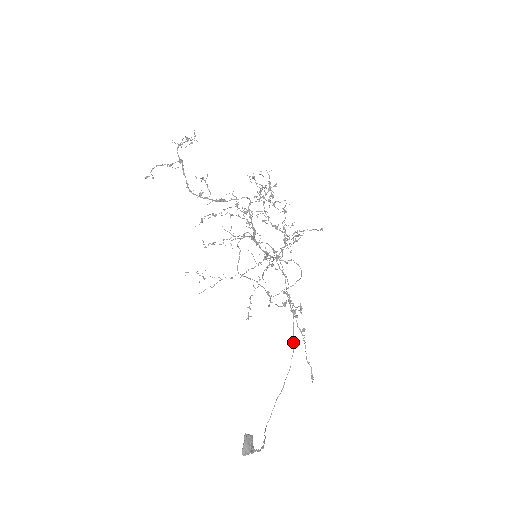
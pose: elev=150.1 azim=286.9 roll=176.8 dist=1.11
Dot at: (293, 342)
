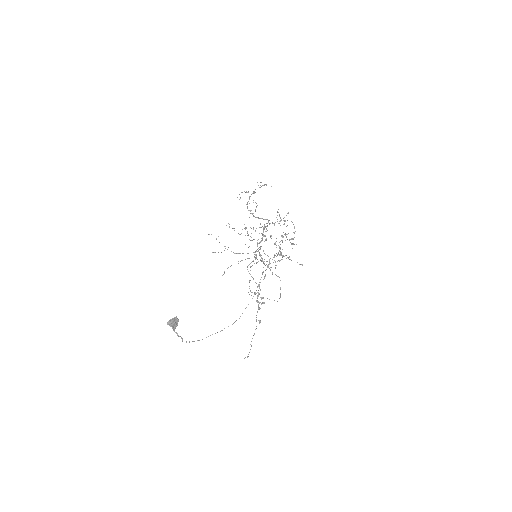
Dot at: occluded
